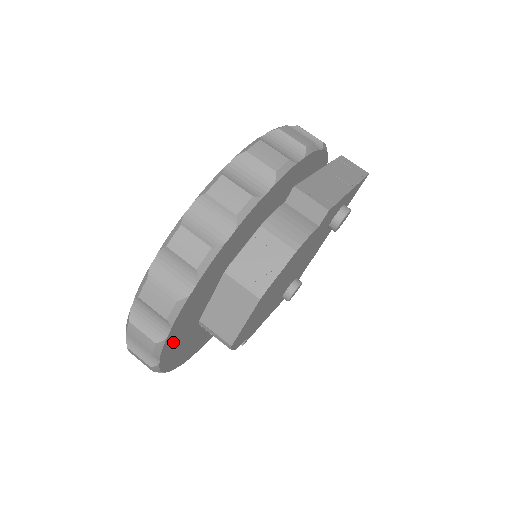
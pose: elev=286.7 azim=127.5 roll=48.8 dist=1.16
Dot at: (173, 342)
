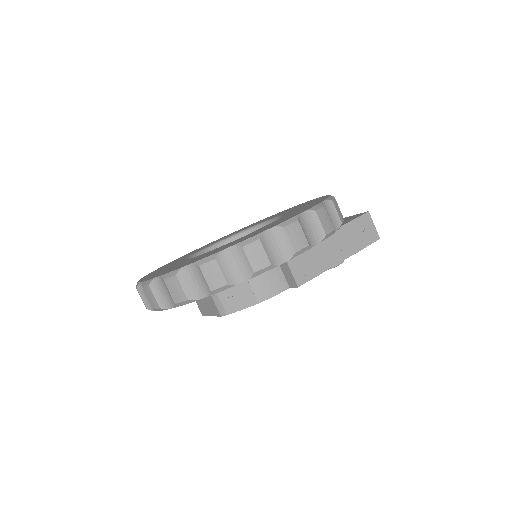
Dot at: occluded
